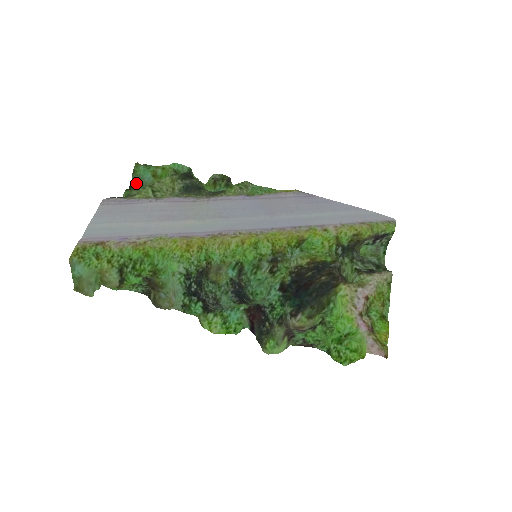
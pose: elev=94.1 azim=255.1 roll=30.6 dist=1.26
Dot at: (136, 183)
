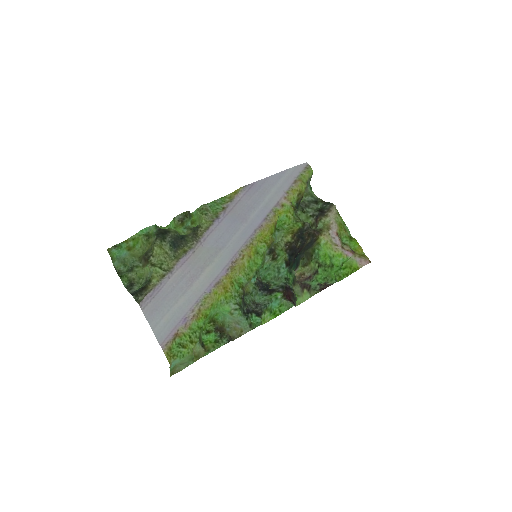
Dot at: (116, 264)
